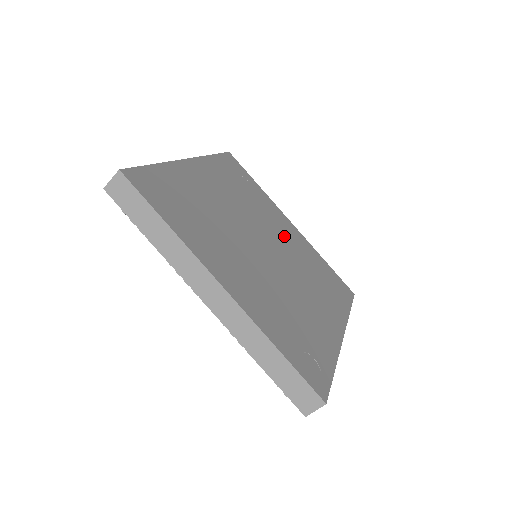
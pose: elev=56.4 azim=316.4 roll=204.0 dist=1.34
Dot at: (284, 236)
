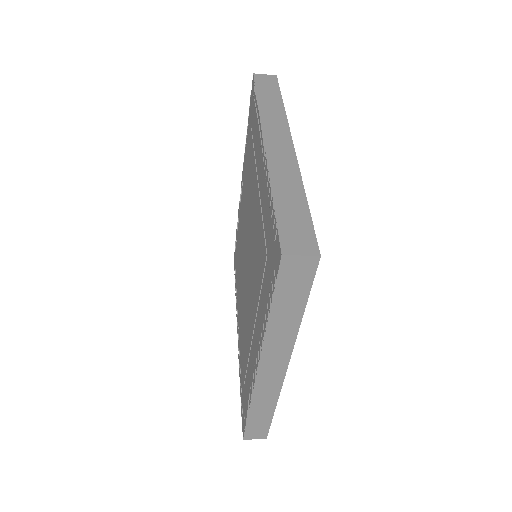
Dot at: occluded
